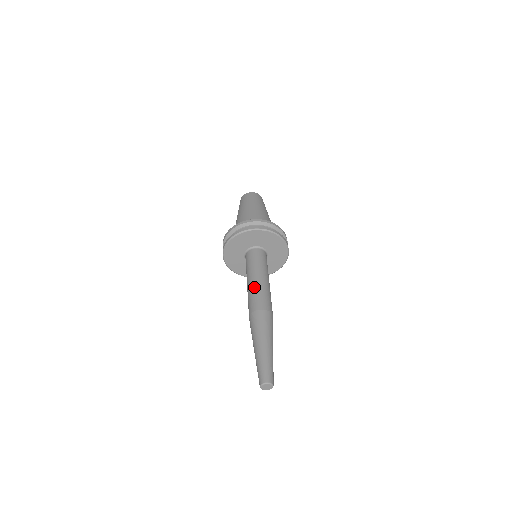
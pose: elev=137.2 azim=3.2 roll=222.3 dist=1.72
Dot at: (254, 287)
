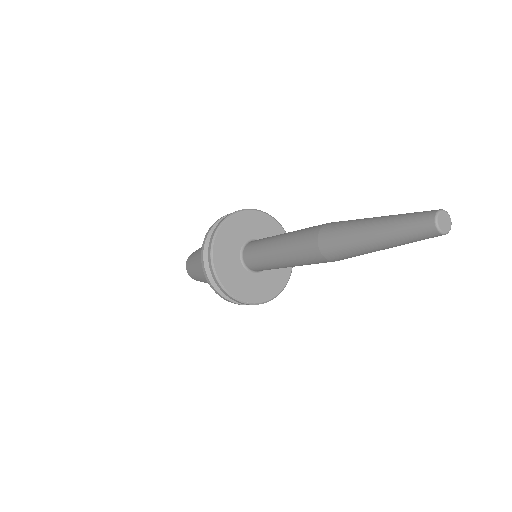
Dot at: (293, 231)
